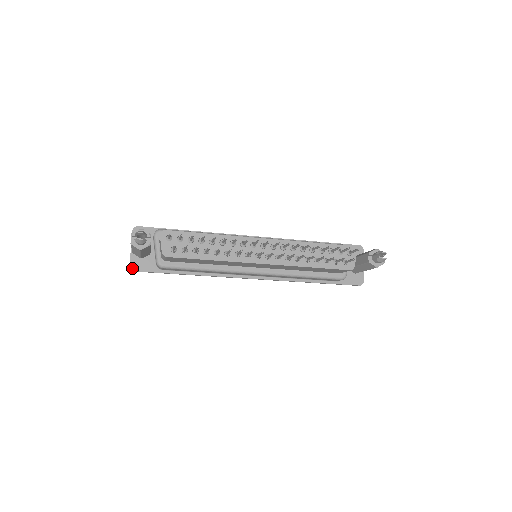
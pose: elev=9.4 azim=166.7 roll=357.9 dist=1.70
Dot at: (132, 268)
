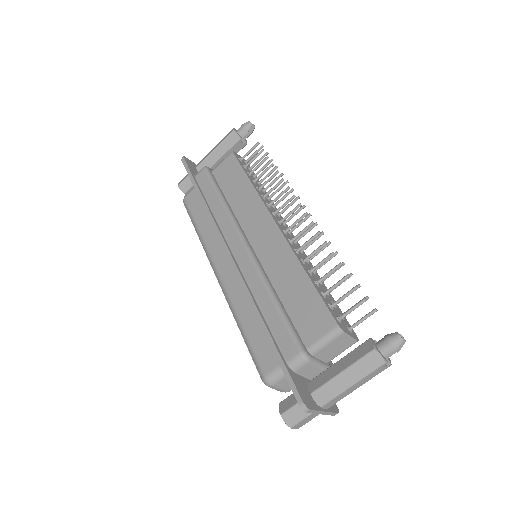
Dot at: (185, 158)
